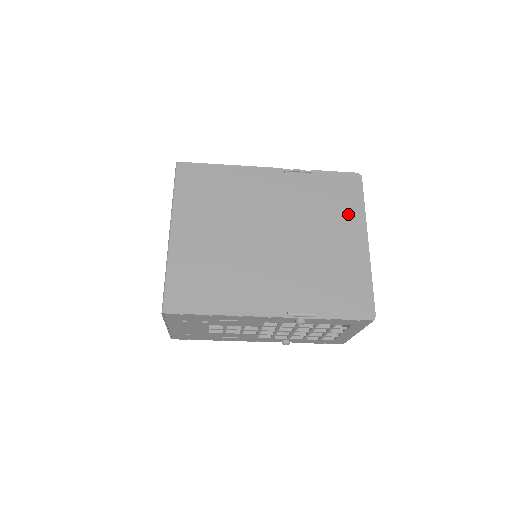
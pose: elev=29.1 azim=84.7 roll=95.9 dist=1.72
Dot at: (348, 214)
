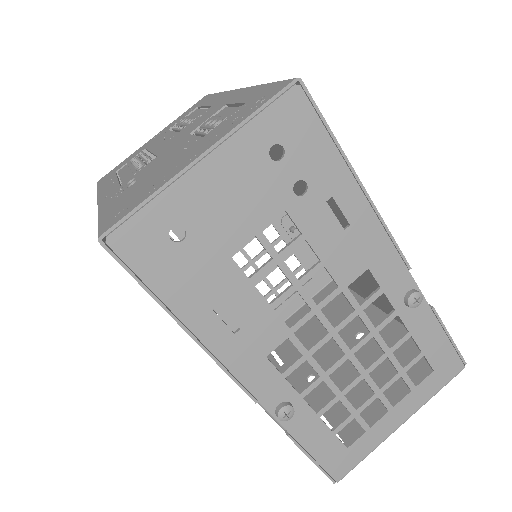
Dot at: occluded
